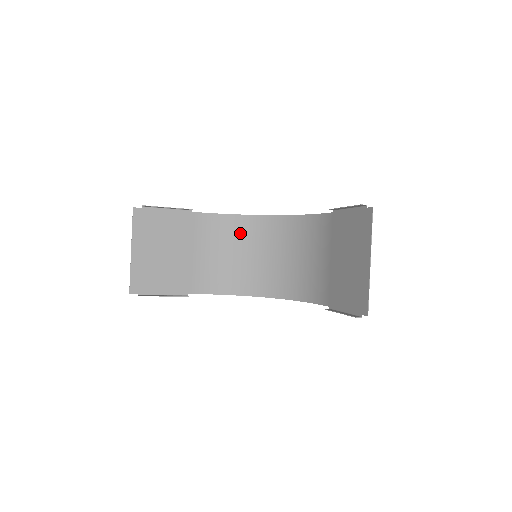
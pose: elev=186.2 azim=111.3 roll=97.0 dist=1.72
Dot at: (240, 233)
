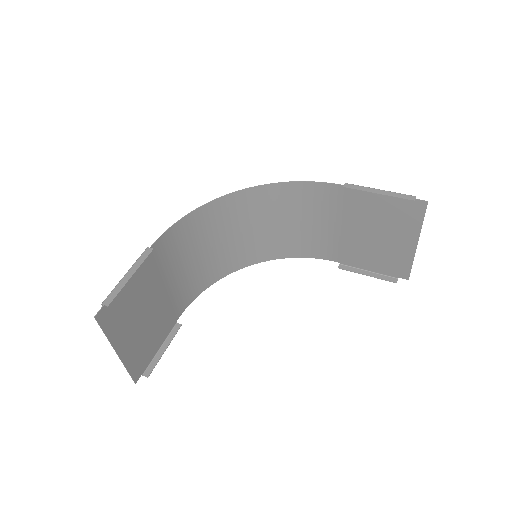
Dot at: (204, 227)
